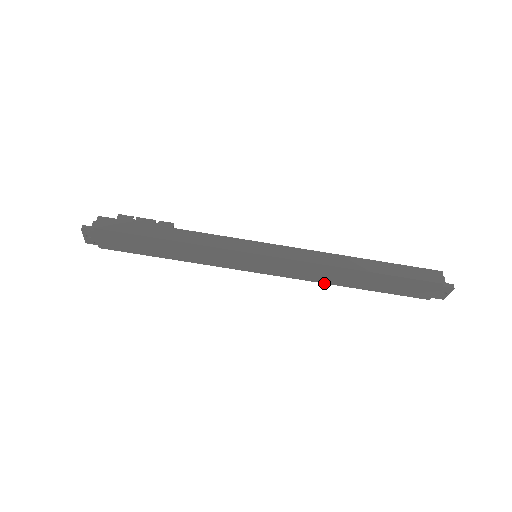
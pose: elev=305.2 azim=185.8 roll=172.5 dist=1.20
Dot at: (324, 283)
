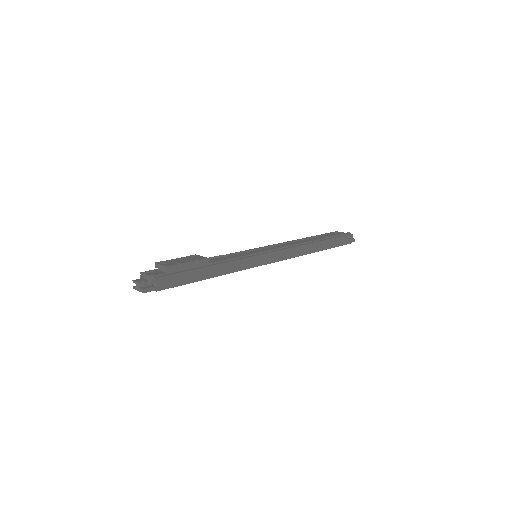
Dot at: occluded
